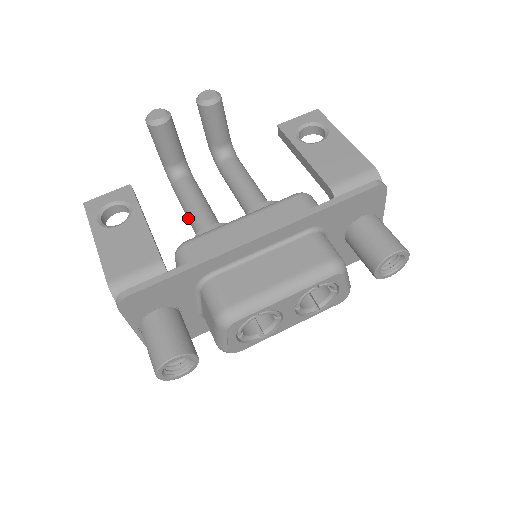
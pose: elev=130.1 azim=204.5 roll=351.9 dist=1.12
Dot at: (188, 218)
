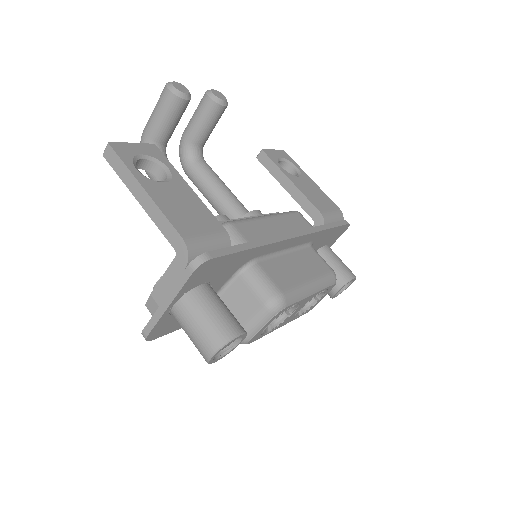
Dot at: occluded
